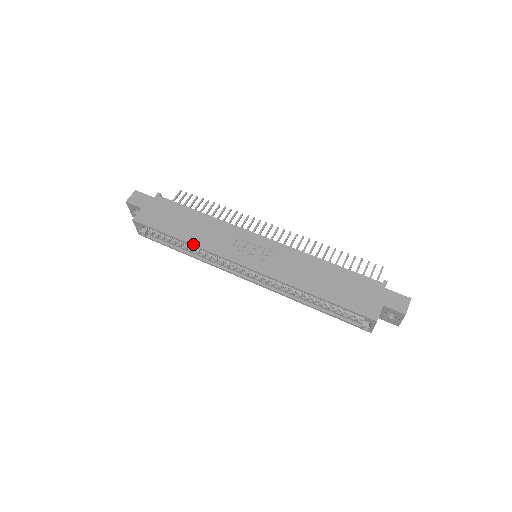
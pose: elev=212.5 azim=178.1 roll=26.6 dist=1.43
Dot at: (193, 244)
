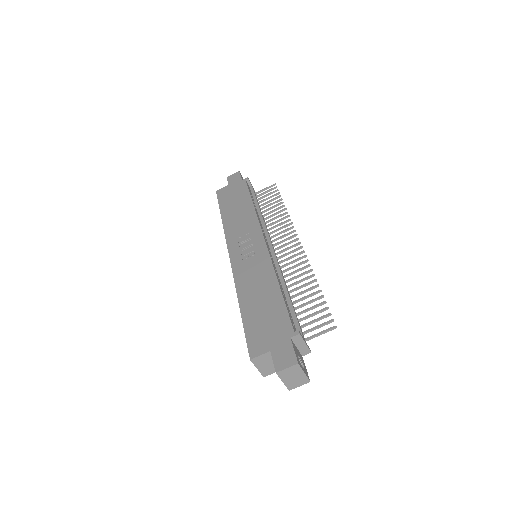
Dot at: (223, 223)
